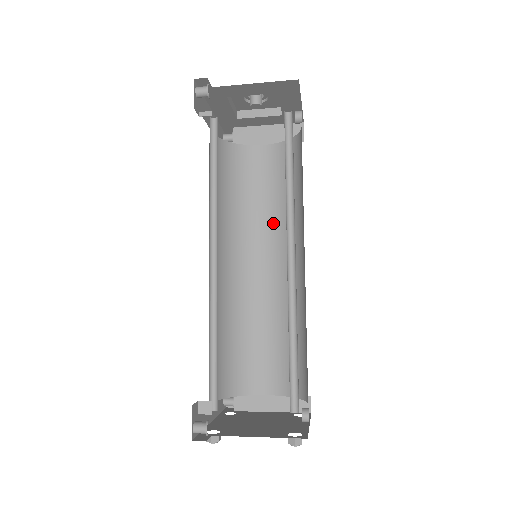
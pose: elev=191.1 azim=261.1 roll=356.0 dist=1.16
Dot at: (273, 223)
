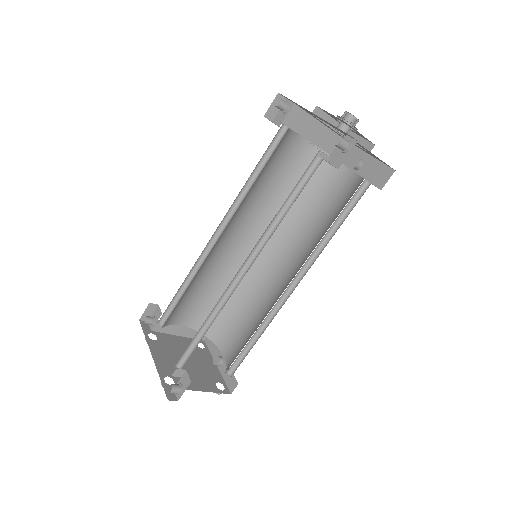
Dot at: (267, 210)
